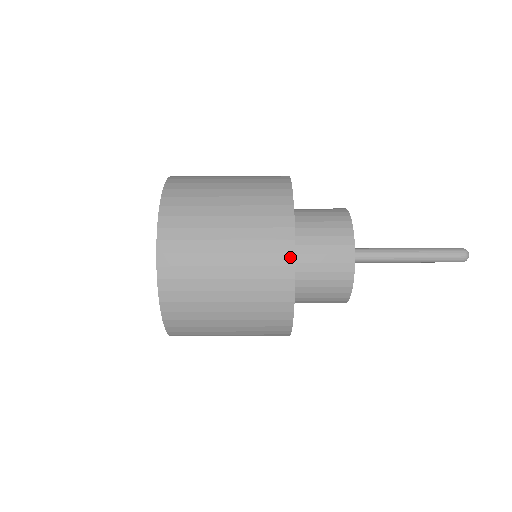
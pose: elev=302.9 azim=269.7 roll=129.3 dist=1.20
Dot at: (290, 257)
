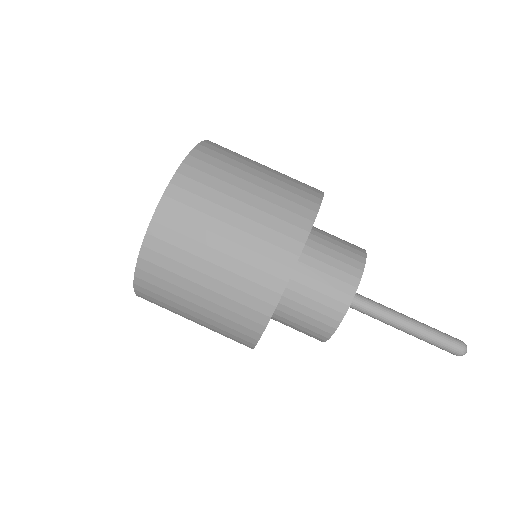
Dot at: (260, 327)
